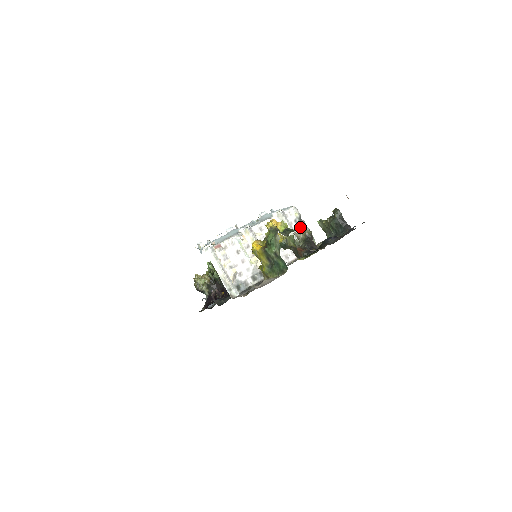
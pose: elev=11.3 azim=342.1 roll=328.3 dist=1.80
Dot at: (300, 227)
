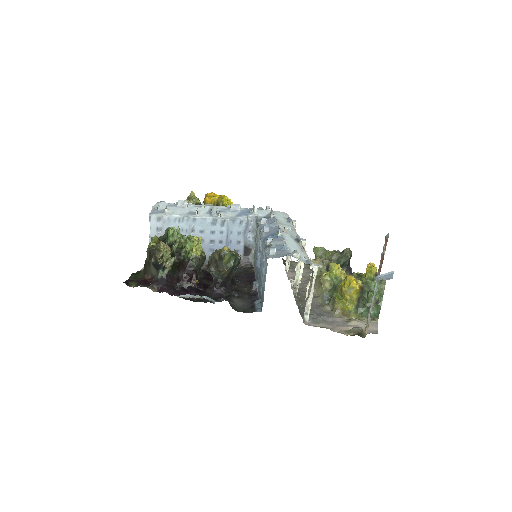
Dot at: occluded
